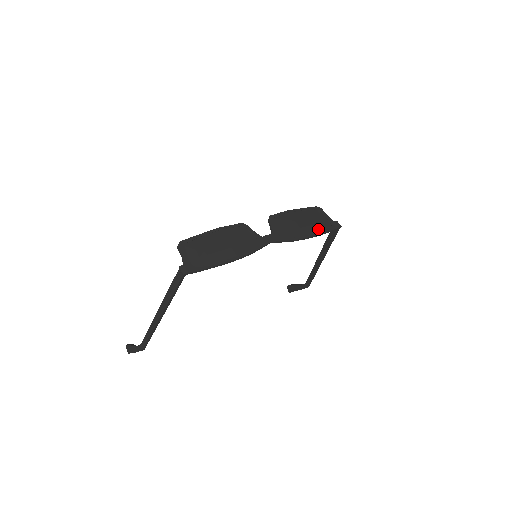
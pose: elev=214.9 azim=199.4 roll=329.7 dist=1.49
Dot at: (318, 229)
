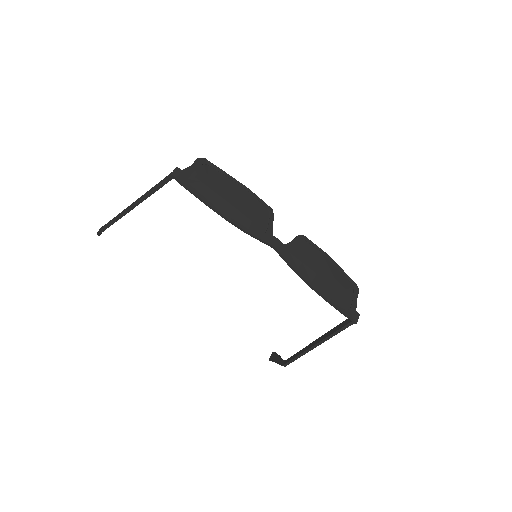
Dot at: (332, 295)
